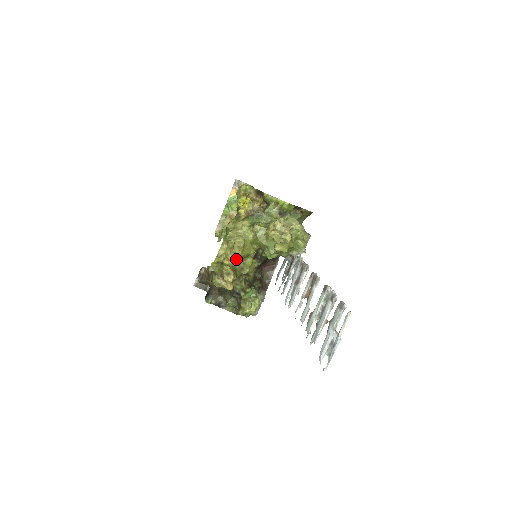
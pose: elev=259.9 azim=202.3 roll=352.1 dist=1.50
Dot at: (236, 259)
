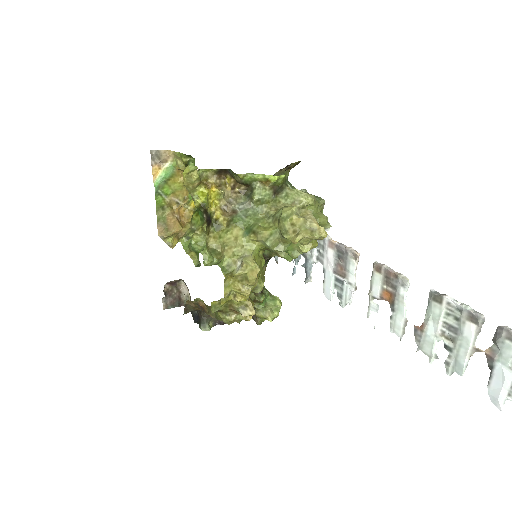
Dot at: occluded
